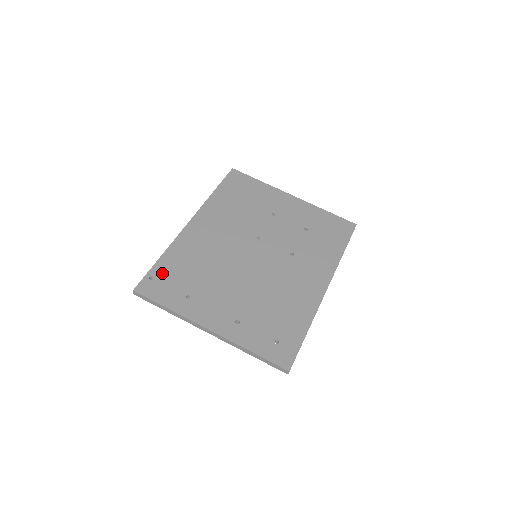
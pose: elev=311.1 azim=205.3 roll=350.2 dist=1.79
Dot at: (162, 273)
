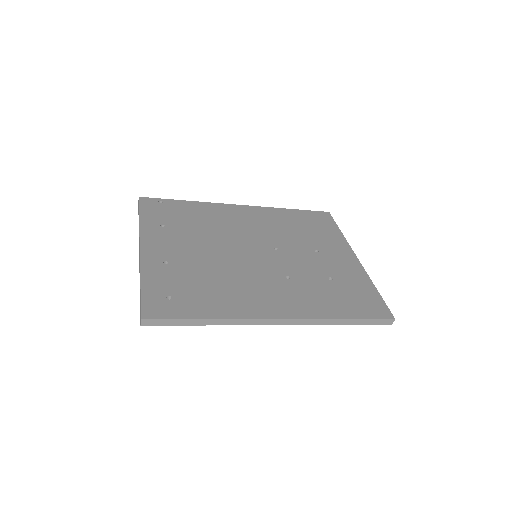
Dot at: (172, 206)
